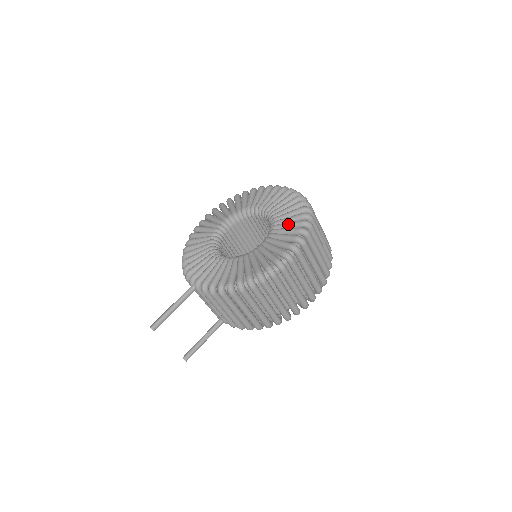
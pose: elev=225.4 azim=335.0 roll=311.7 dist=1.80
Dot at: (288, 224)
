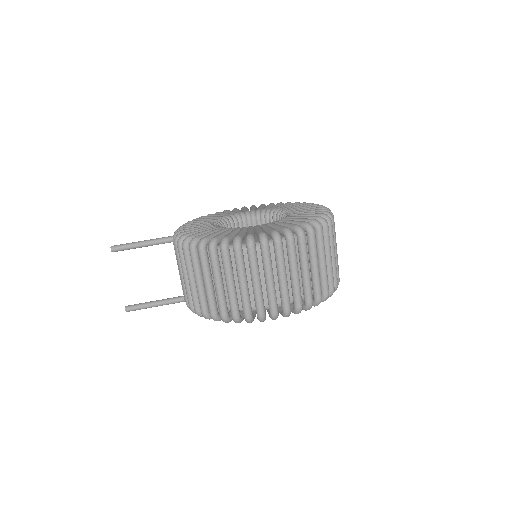
Dot at: (292, 221)
